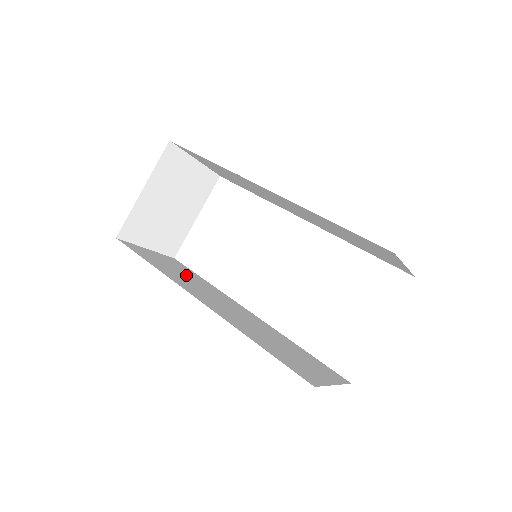
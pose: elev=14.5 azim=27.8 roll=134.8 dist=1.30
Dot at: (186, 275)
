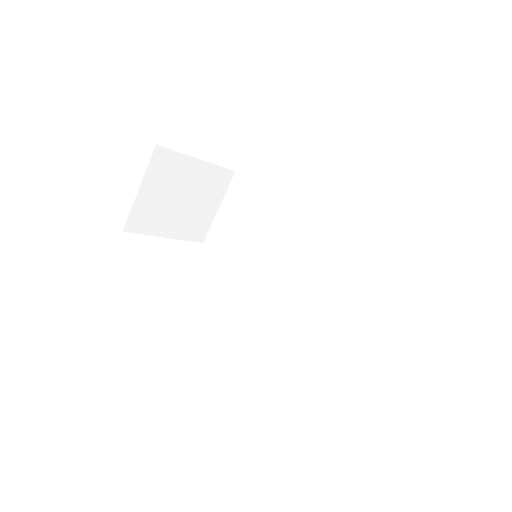
Dot at: occluded
